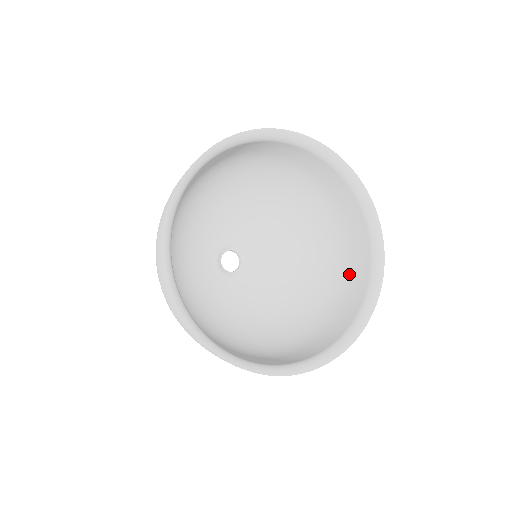
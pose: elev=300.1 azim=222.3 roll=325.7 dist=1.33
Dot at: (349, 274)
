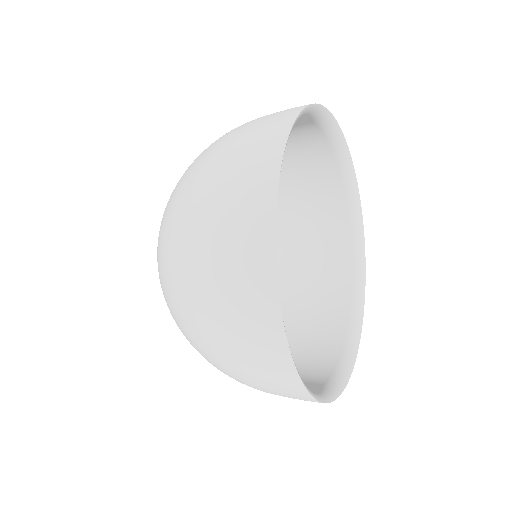
Dot at: (314, 199)
